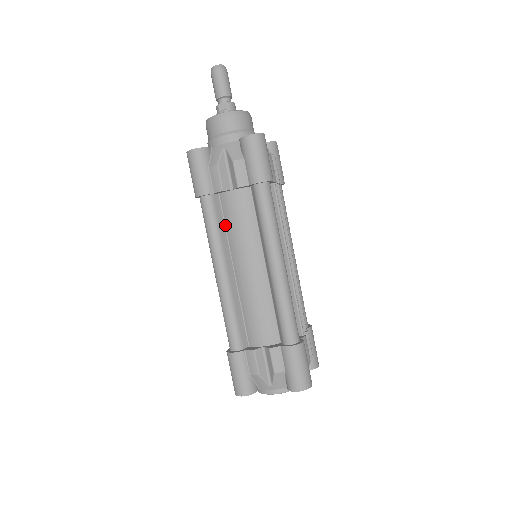
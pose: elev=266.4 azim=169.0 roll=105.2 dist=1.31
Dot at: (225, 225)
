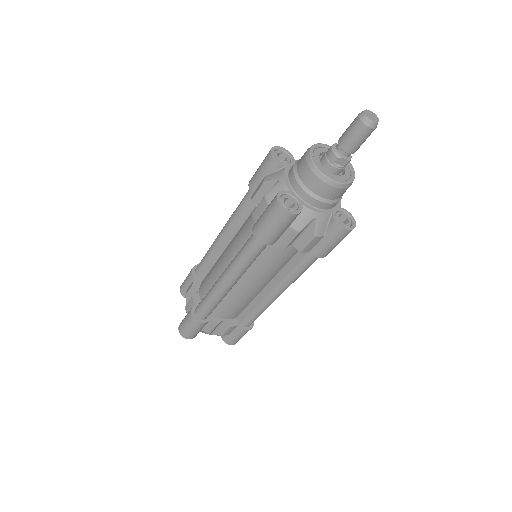
Dot at: occluded
